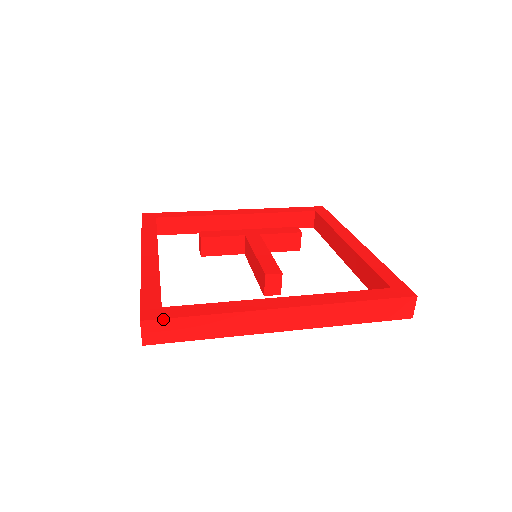
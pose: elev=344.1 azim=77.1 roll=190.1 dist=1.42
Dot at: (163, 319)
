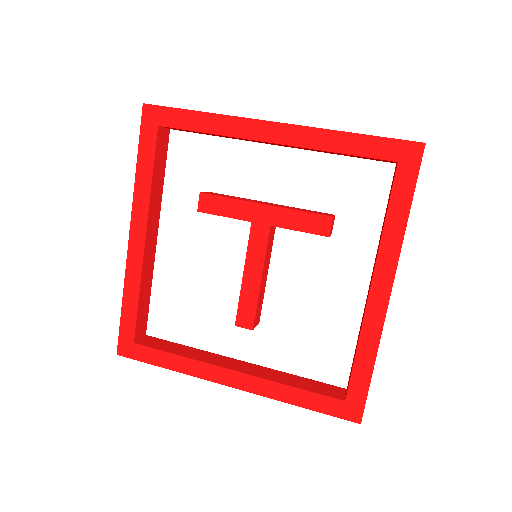
Dot at: occluded
